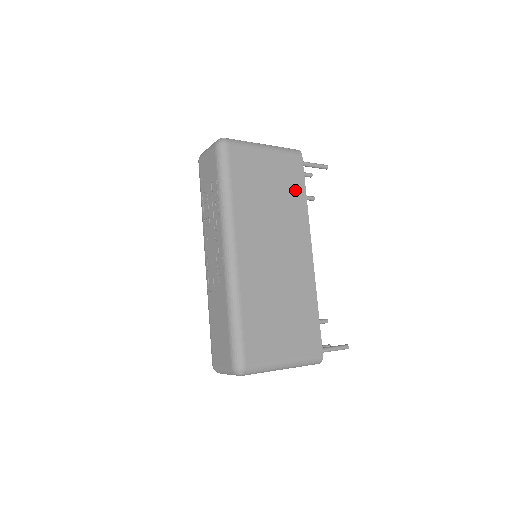
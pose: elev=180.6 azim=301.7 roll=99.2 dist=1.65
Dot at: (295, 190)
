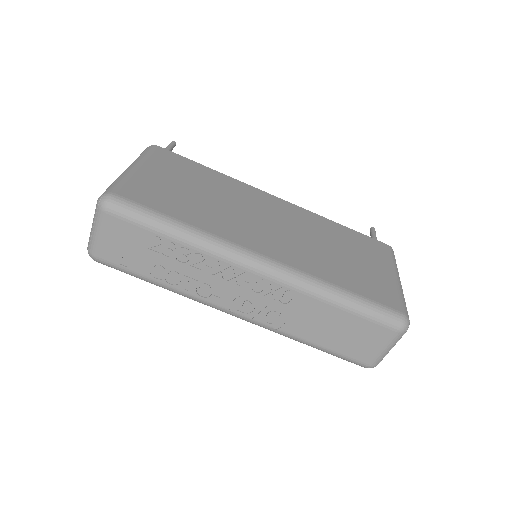
Dot at: (200, 173)
